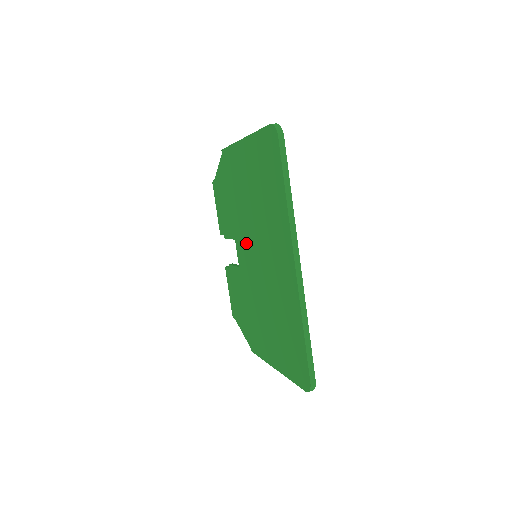
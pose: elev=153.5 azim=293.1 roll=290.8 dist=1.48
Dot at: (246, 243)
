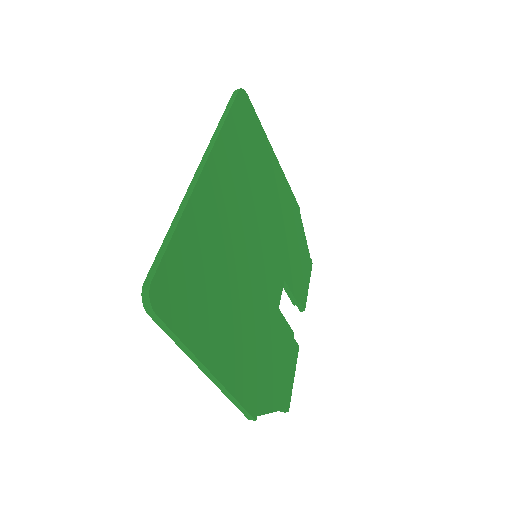
Dot at: occluded
